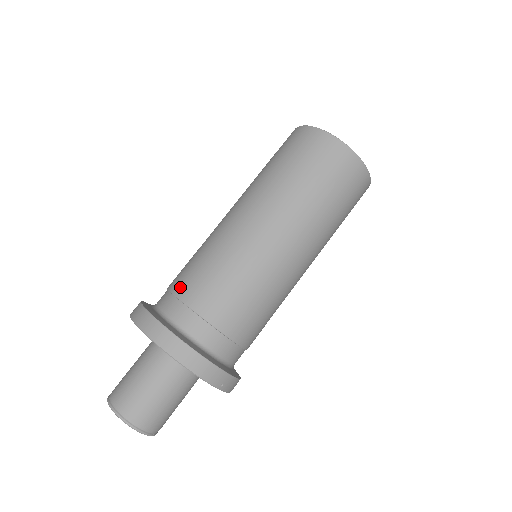
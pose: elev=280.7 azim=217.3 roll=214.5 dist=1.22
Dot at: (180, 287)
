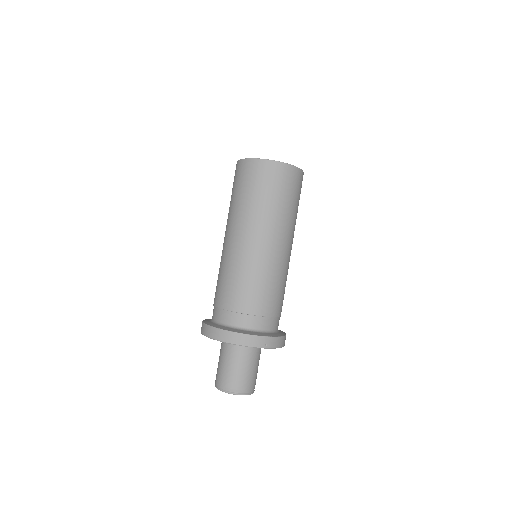
Dot at: (216, 300)
